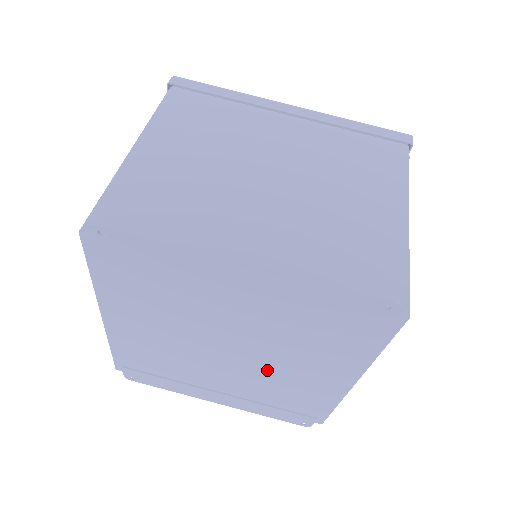
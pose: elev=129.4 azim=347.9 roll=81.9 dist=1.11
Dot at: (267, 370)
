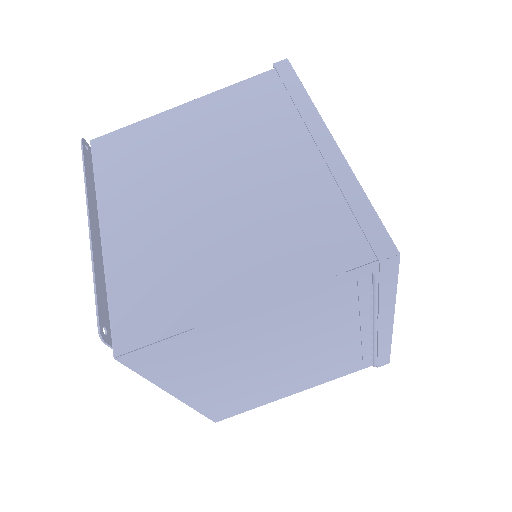
Dot at: occluded
